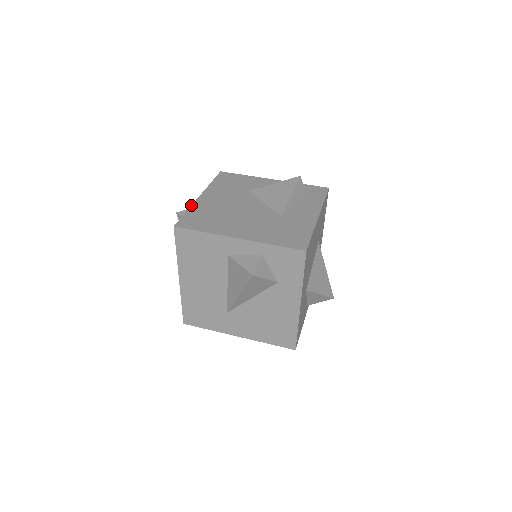
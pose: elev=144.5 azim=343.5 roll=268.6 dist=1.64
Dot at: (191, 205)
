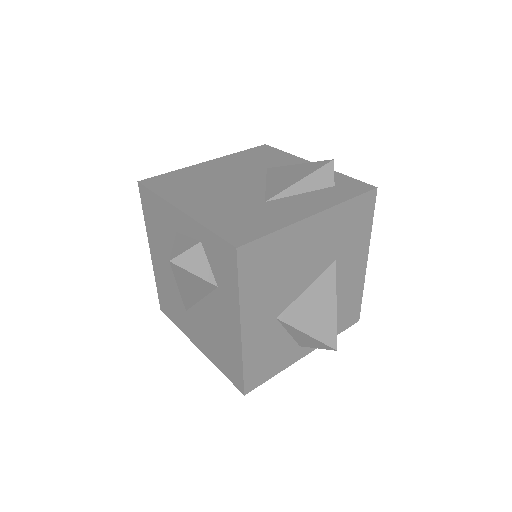
Dot at: (185, 167)
